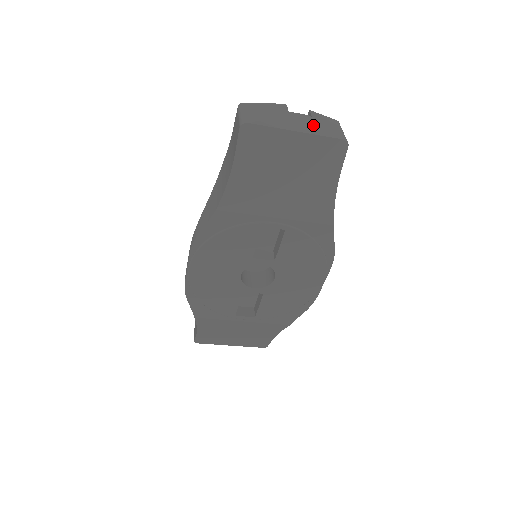
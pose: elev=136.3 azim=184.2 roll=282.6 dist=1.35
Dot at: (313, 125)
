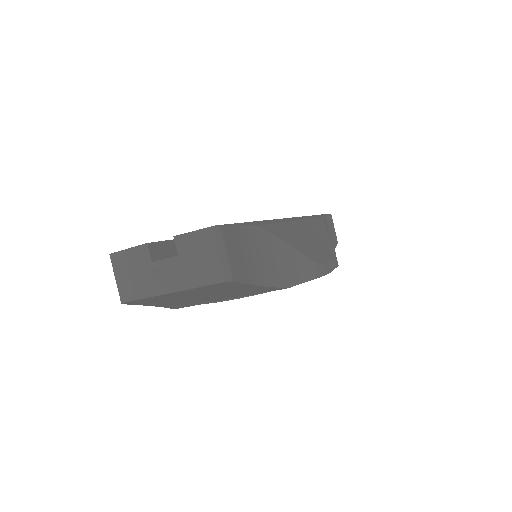
Dot at: (183, 275)
